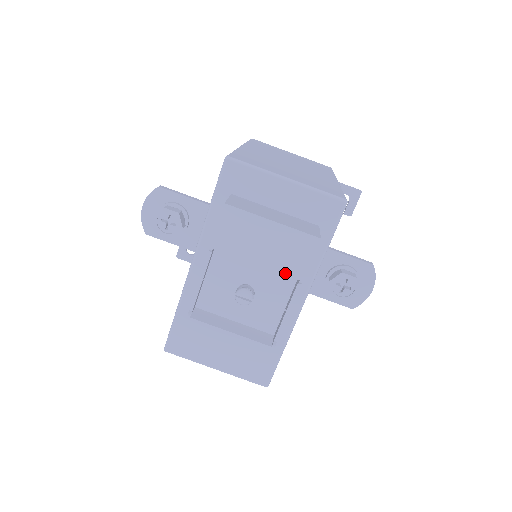
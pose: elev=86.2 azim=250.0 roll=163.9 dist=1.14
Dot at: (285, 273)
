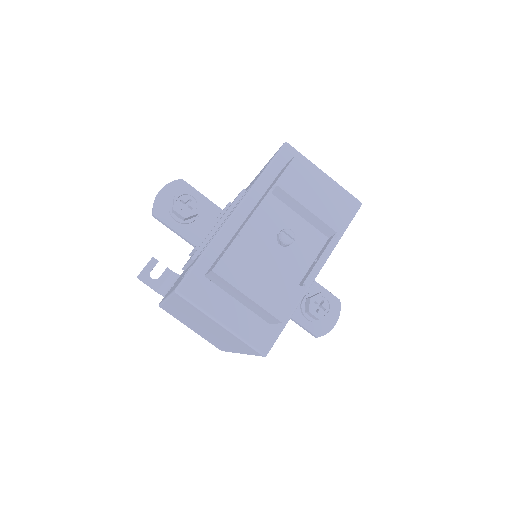
Dot at: (327, 223)
